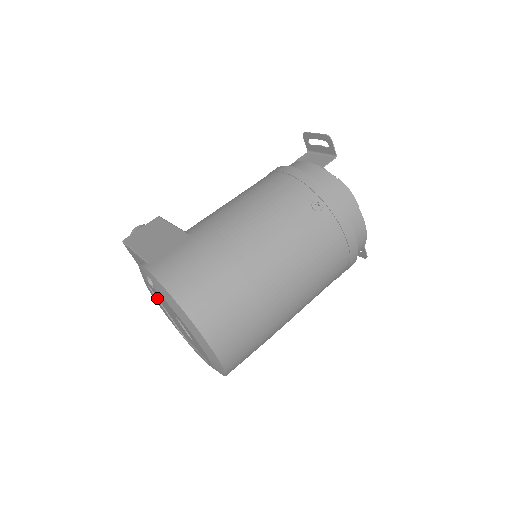
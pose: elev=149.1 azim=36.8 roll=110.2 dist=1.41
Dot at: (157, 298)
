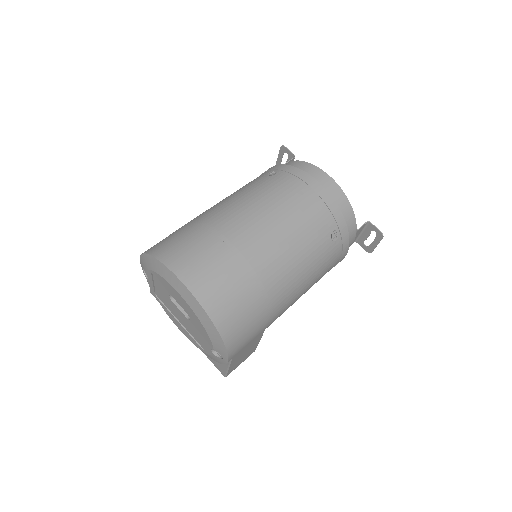
Dot at: (168, 310)
